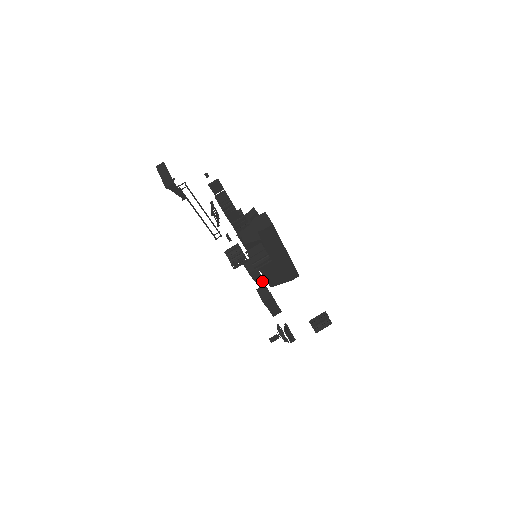
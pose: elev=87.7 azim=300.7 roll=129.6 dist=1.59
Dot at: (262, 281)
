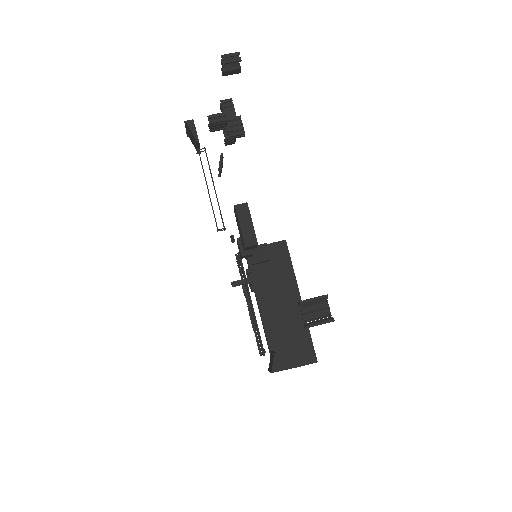
Dot at: (264, 349)
